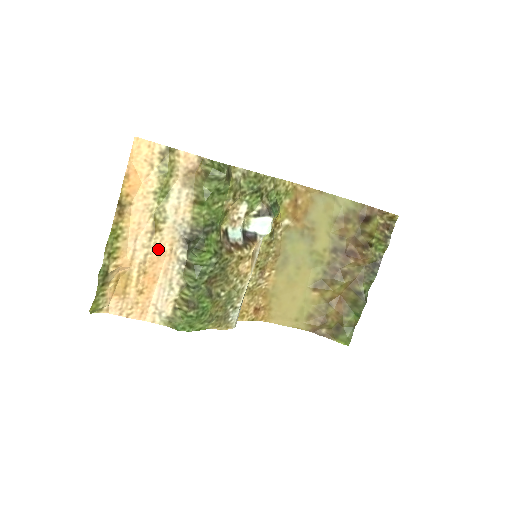
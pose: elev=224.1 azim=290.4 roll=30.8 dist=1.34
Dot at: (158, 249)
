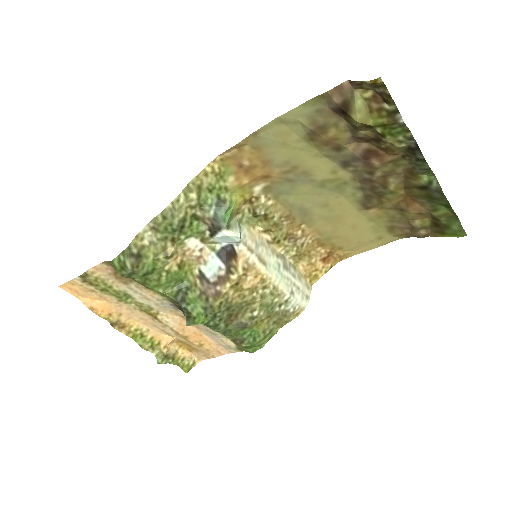
Dot at: (173, 322)
